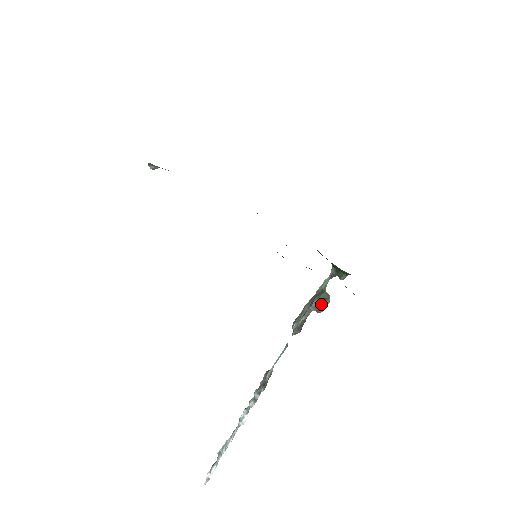
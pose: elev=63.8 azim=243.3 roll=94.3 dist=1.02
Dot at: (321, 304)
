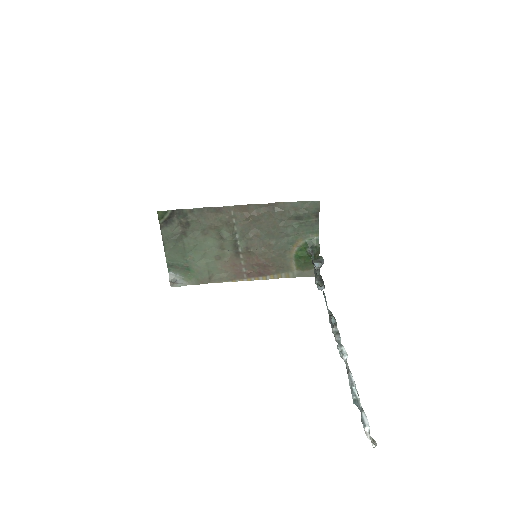
Dot at: (319, 260)
